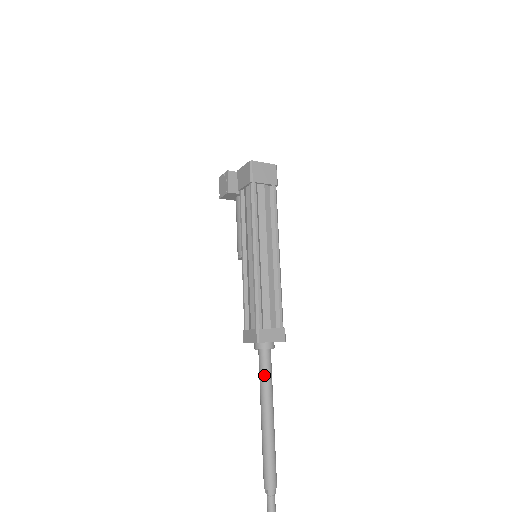
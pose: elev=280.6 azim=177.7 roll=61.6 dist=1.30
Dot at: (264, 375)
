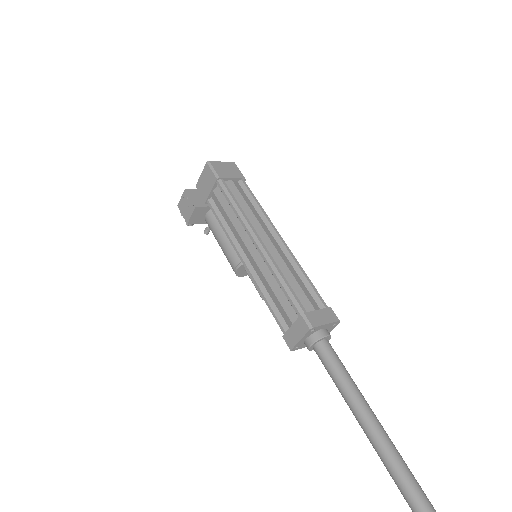
Dot at: (337, 370)
